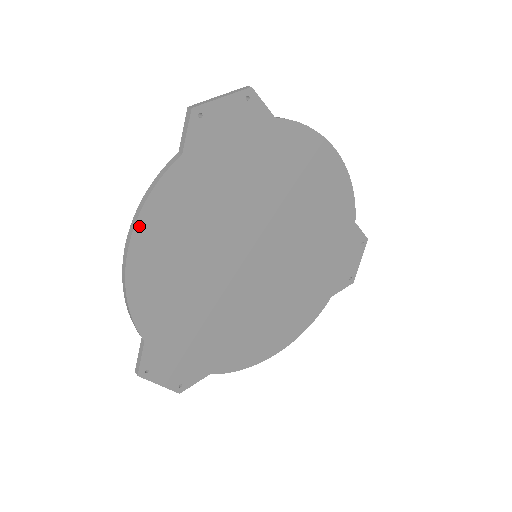
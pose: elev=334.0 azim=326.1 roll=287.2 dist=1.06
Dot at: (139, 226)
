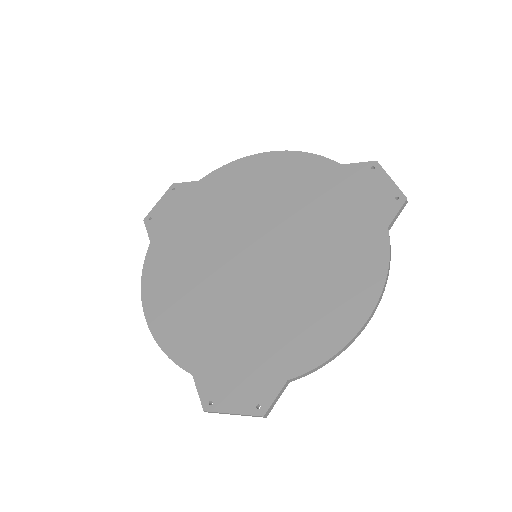
Dot at: (144, 296)
